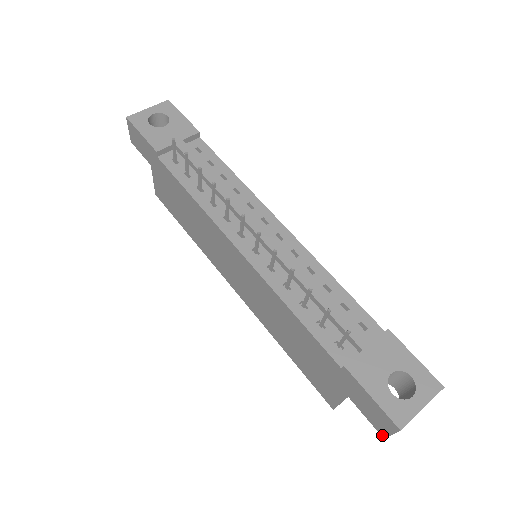
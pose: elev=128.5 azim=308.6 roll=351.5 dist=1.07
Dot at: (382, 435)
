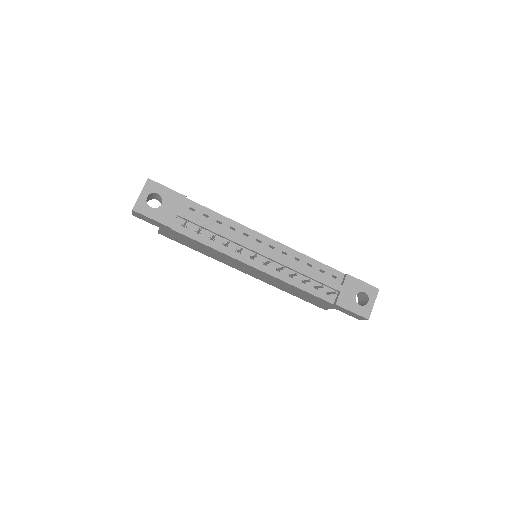
Dot at: occluded
